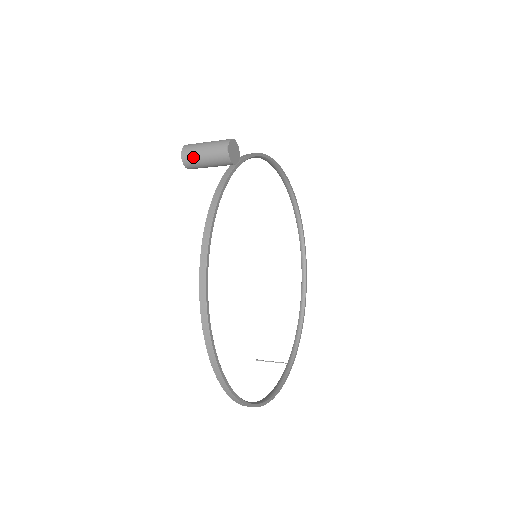
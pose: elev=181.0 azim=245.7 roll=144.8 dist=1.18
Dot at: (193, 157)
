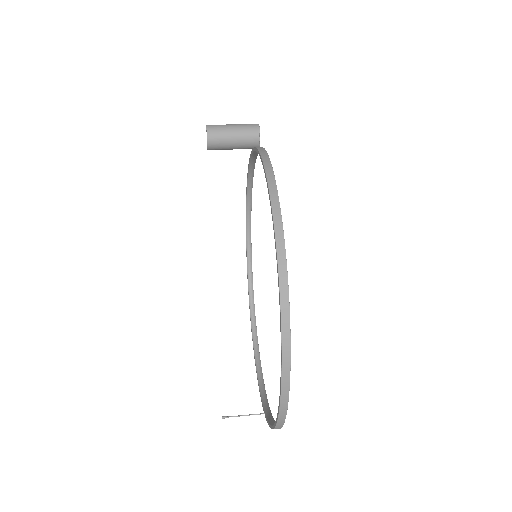
Dot at: (220, 131)
